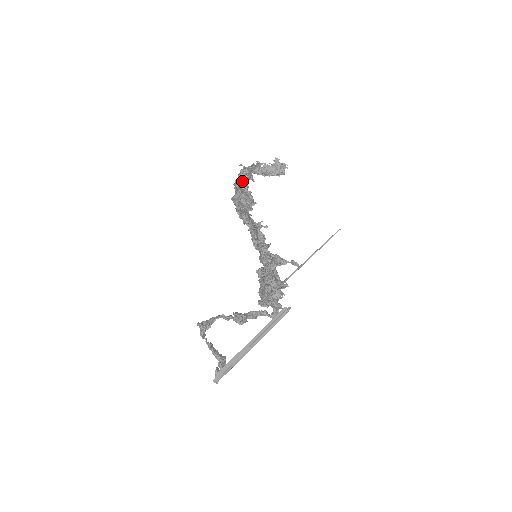
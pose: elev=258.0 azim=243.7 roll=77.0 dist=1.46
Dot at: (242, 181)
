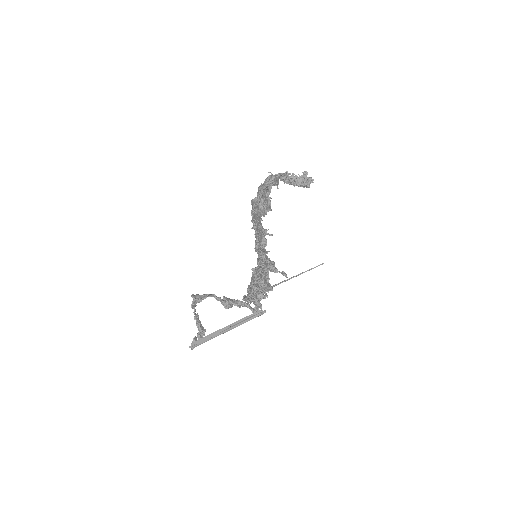
Dot at: (265, 187)
